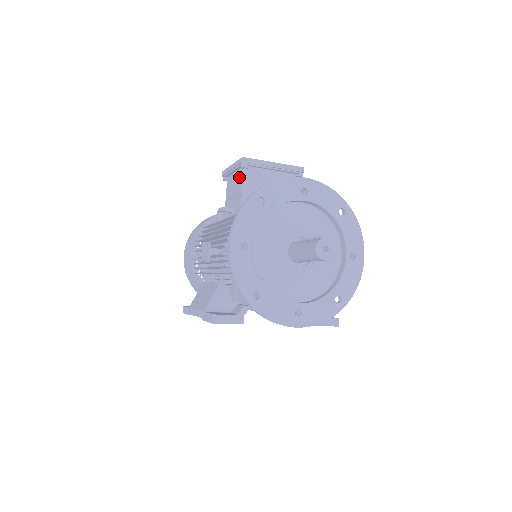
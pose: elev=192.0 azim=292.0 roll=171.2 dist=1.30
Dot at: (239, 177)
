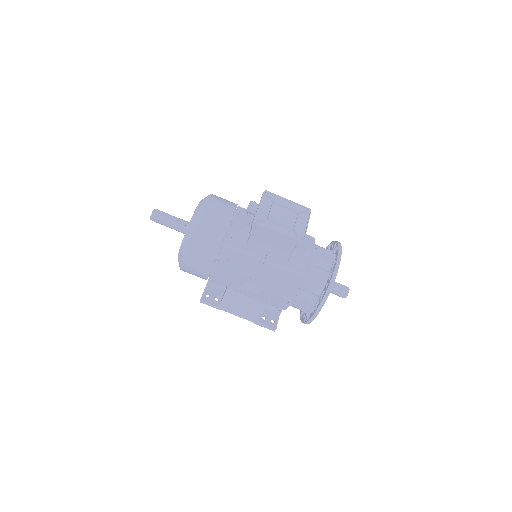
Dot at: (287, 244)
